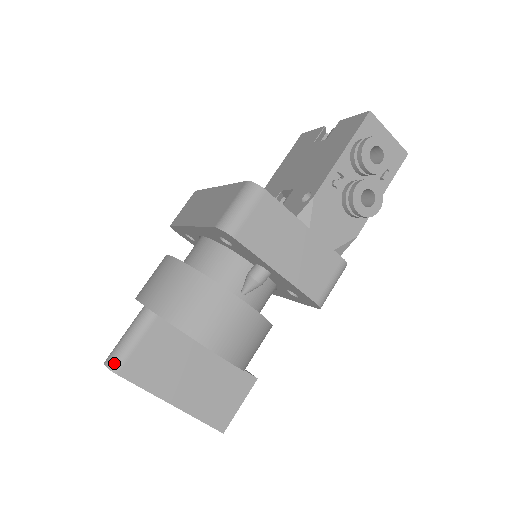
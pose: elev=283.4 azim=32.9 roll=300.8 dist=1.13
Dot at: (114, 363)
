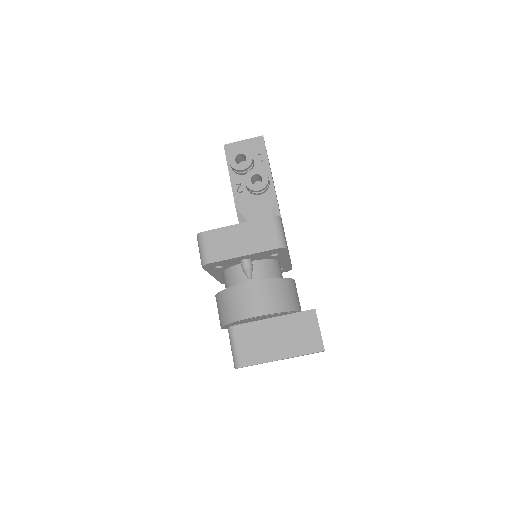
Dot at: (236, 364)
